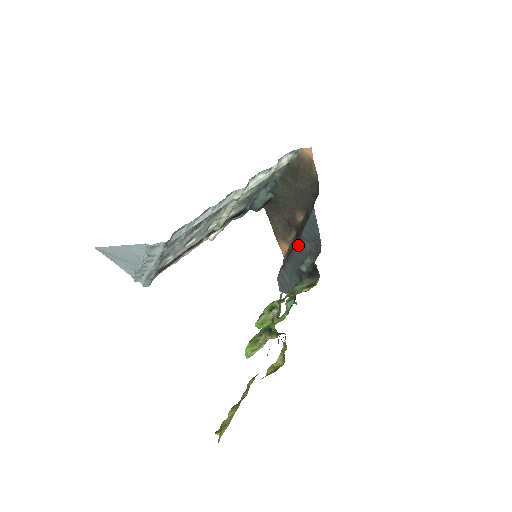
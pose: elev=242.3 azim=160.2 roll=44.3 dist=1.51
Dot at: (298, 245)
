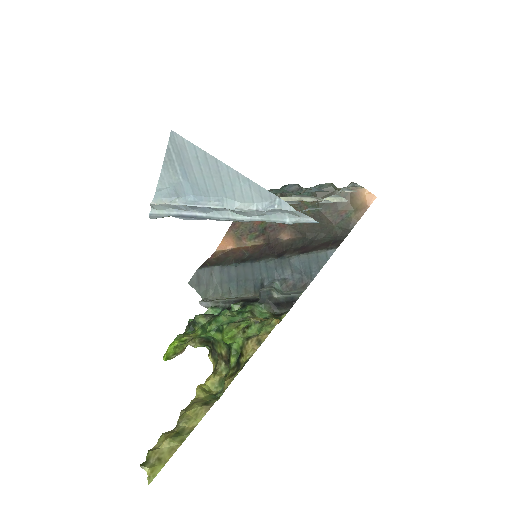
Dot at: (272, 263)
